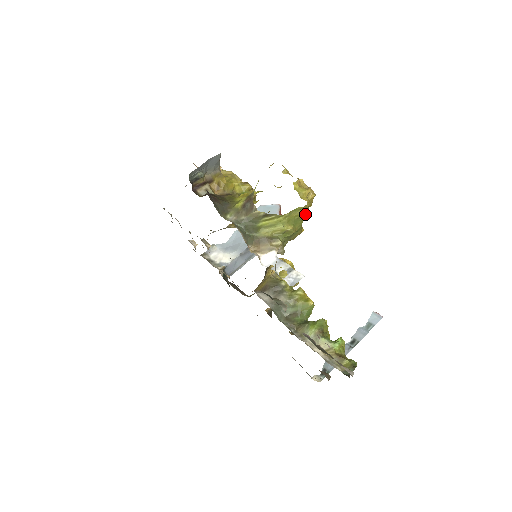
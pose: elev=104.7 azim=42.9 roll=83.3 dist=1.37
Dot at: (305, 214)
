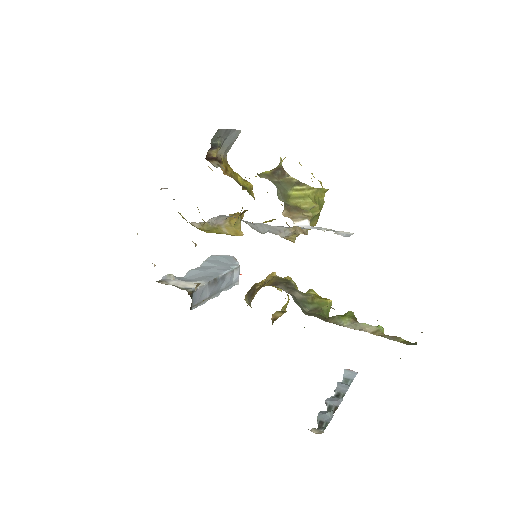
Dot at: occluded
